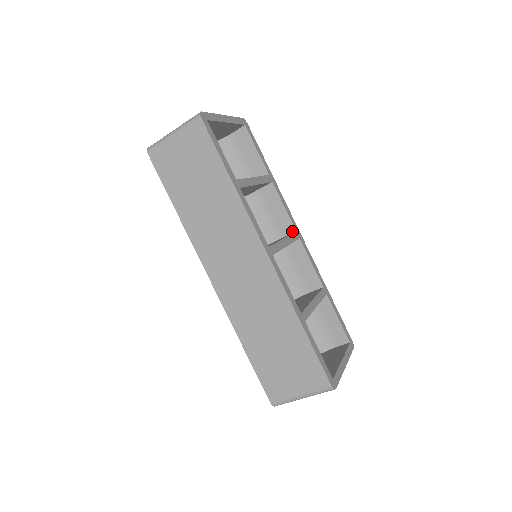
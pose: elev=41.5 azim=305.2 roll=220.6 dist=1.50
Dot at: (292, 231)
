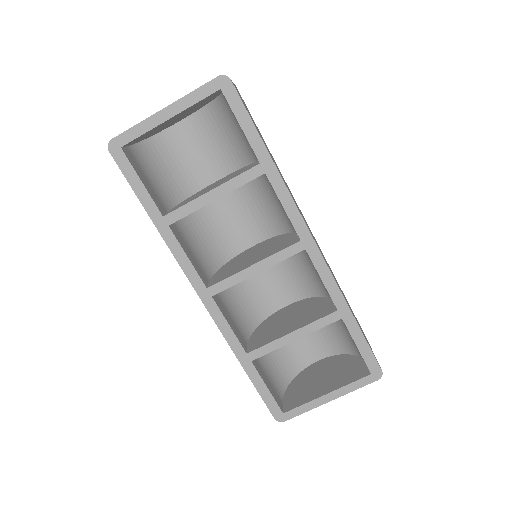
Dot at: (299, 237)
